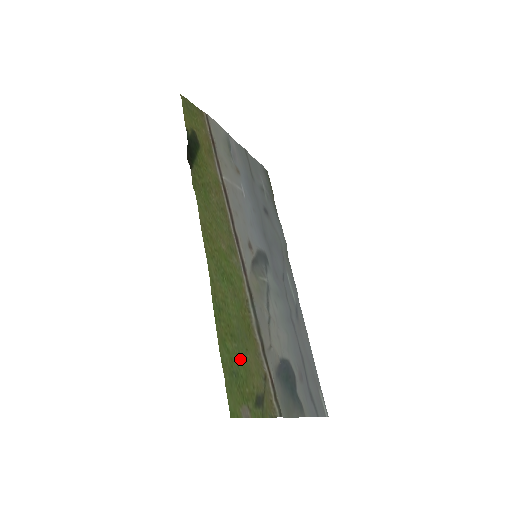
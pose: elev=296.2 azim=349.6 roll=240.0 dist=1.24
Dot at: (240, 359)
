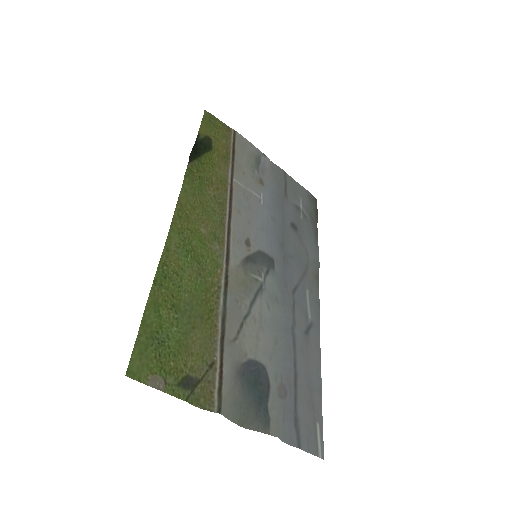
Dot at: (176, 331)
